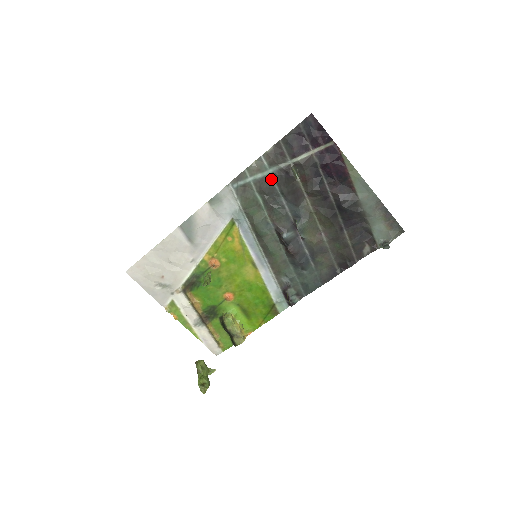
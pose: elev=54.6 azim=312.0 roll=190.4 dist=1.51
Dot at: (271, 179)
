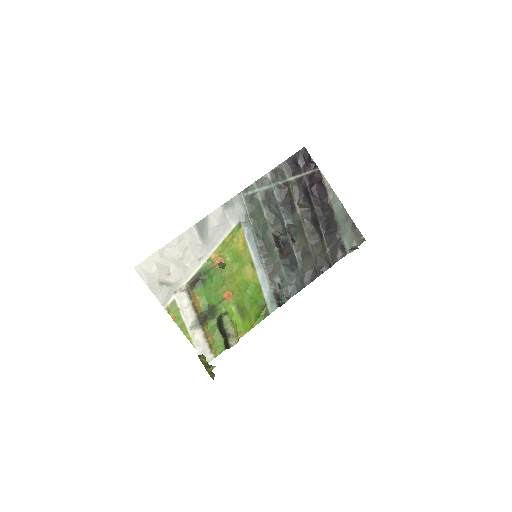
Dot at: (273, 192)
